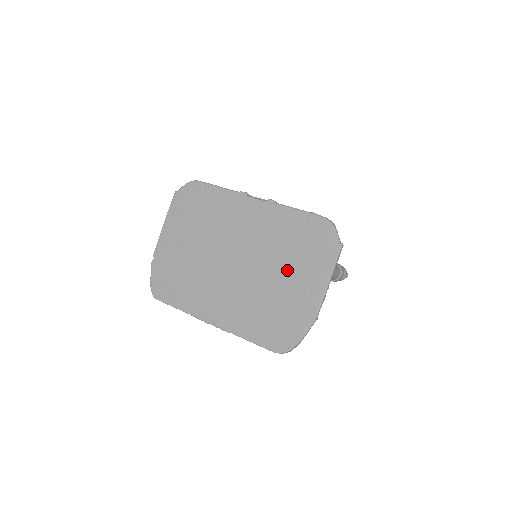
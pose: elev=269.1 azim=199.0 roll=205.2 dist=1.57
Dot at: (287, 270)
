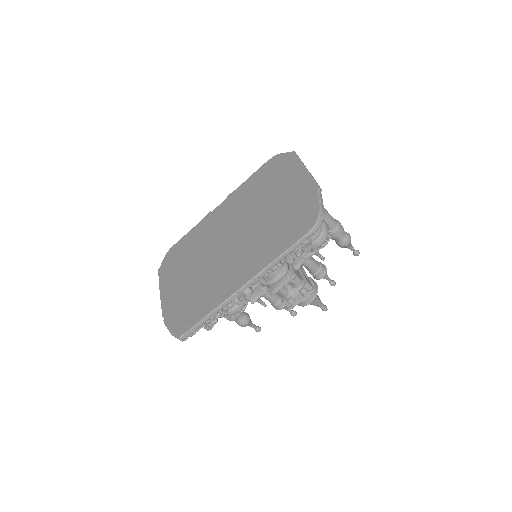
Dot at: (271, 197)
